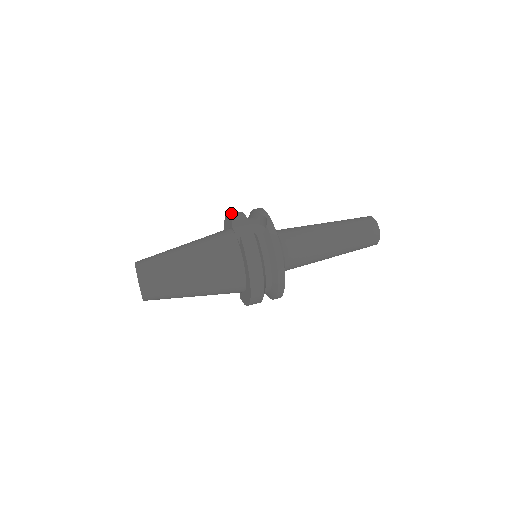
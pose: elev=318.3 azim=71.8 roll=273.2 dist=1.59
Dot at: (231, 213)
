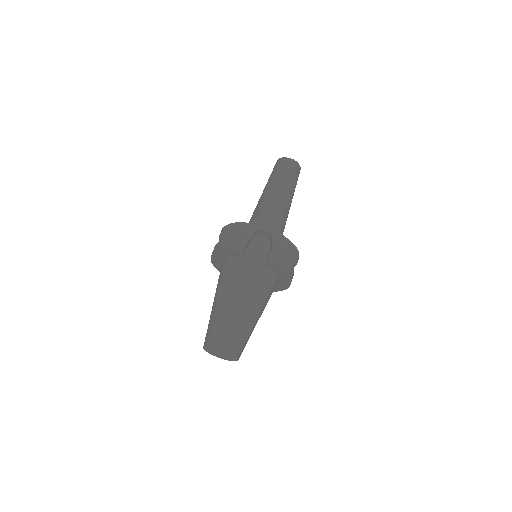
Dot at: (230, 246)
